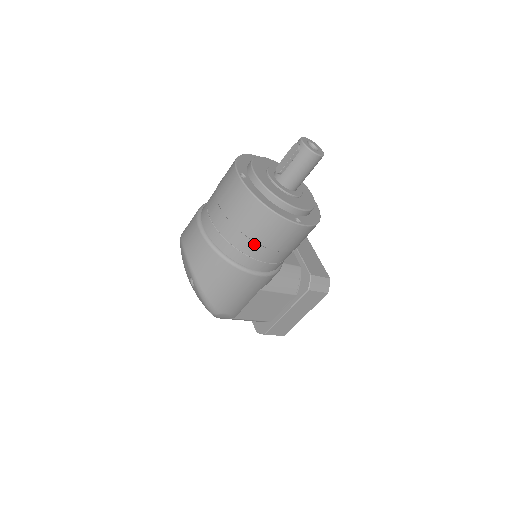
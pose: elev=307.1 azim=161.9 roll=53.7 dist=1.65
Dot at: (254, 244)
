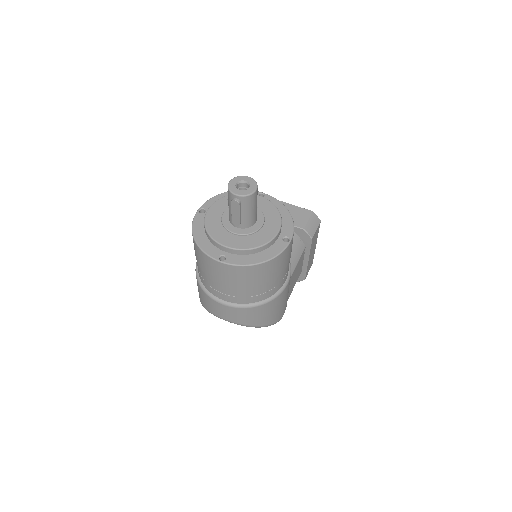
Dot at: (273, 280)
